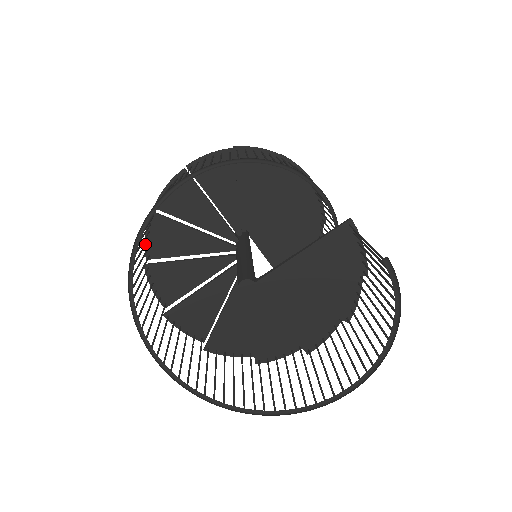
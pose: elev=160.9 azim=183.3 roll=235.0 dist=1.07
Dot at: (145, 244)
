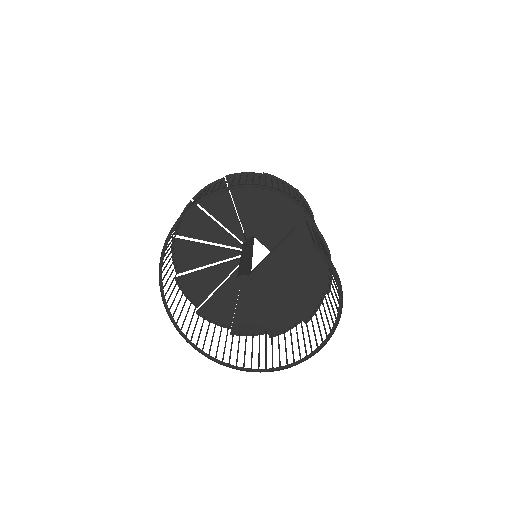
Dot at: (172, 263)
